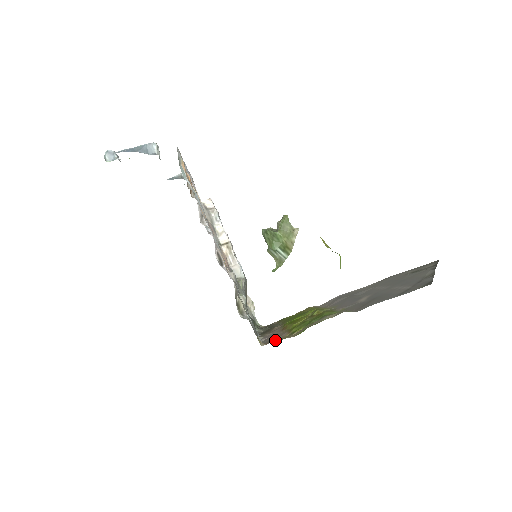
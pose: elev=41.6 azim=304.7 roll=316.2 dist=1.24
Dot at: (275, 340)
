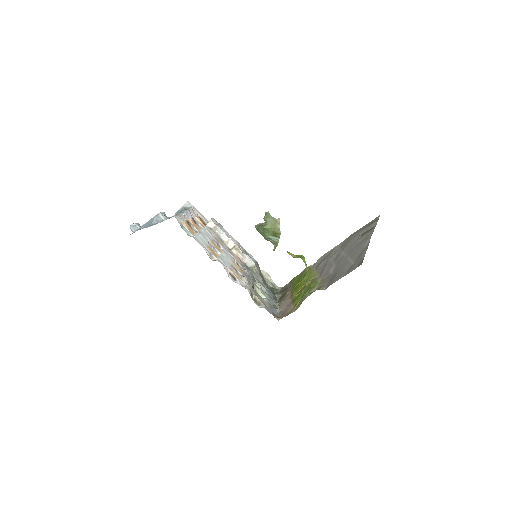
Dot at: (286, 313)
